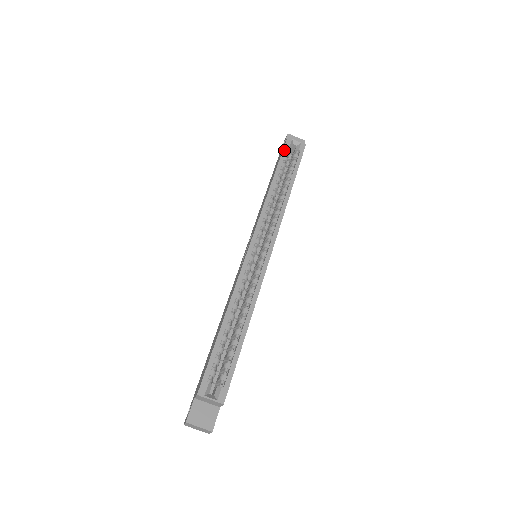
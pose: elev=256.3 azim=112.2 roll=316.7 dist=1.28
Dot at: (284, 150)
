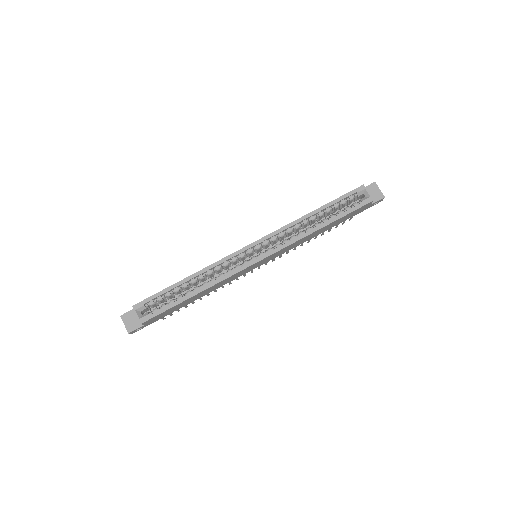
Dot at: (348, 194)
